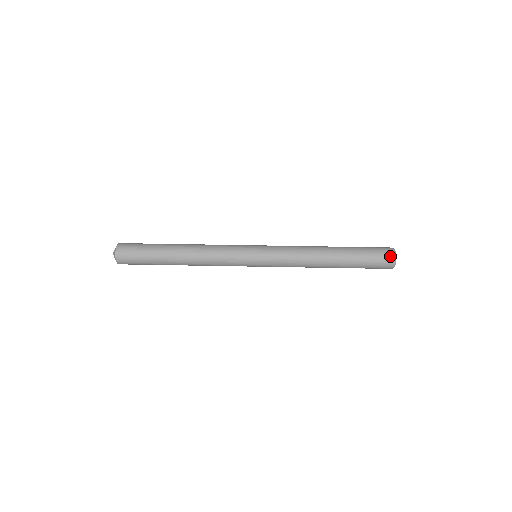
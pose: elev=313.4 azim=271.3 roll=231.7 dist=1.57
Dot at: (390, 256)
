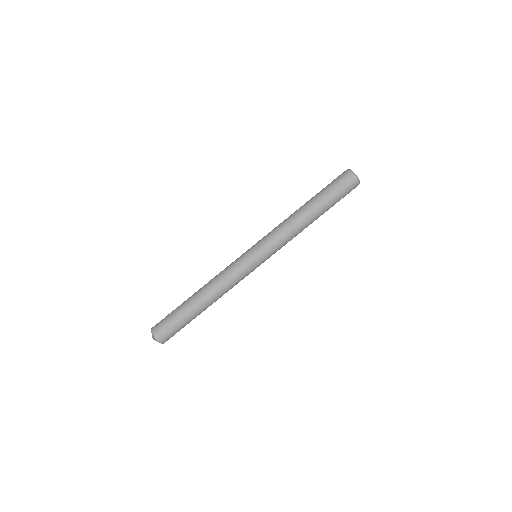
Dot at: occluded
